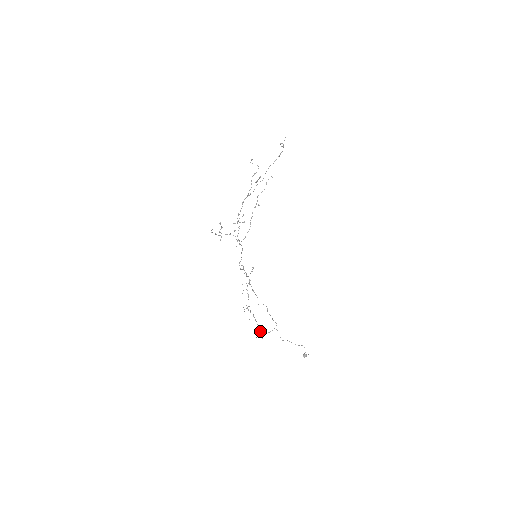
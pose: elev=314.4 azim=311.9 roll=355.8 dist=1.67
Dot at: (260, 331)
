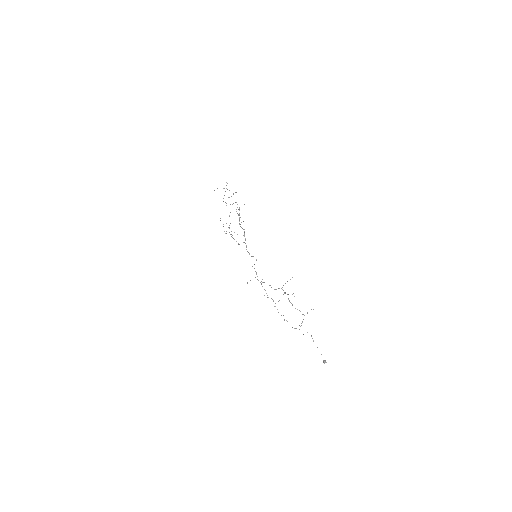
Dot at: occluded
